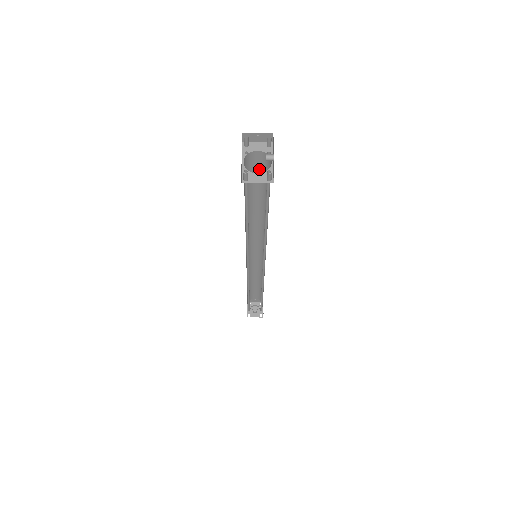
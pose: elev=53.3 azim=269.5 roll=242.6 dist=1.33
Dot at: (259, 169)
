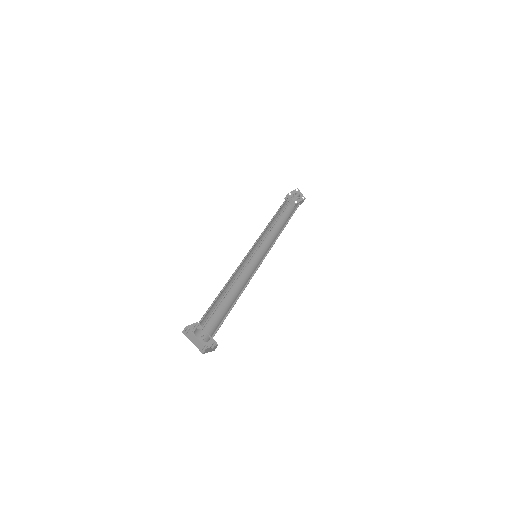
Dot at: occluded
